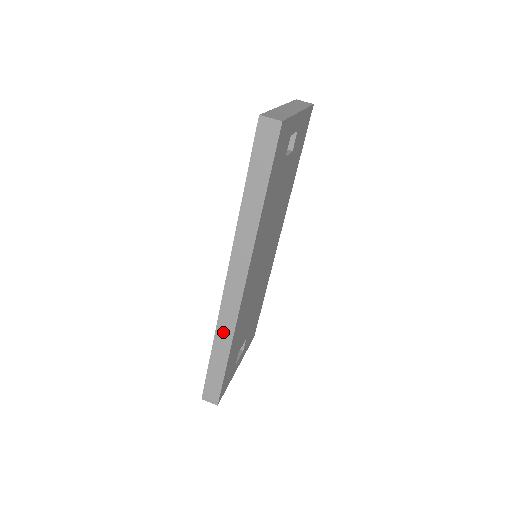
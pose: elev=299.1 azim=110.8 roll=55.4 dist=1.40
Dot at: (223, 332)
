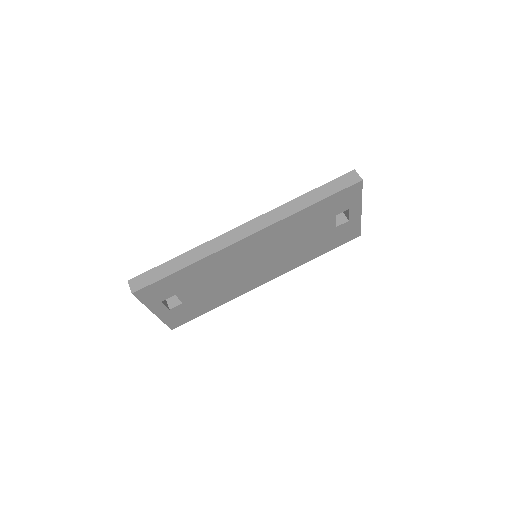
Dot at: (203, 250)
